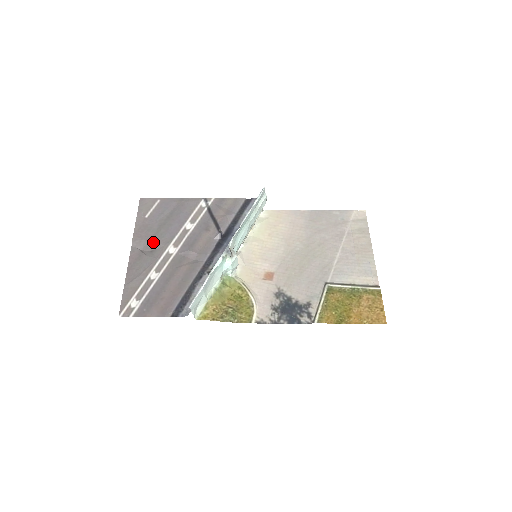
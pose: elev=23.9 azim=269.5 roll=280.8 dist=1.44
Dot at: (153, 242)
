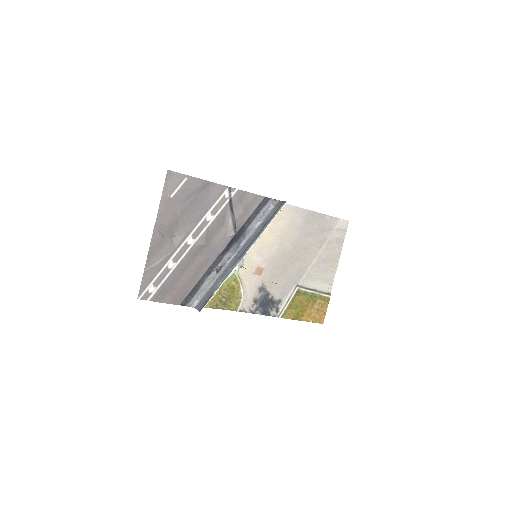
Dot at: (174, 229)
